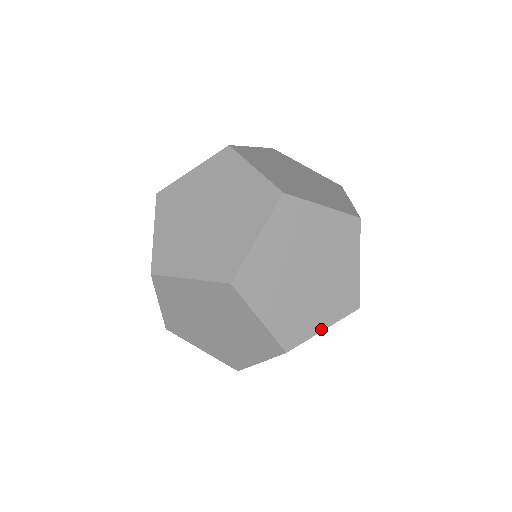
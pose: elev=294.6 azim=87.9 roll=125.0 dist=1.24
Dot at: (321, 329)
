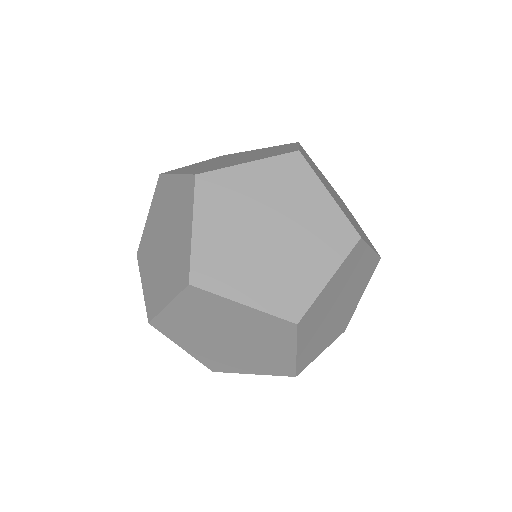
Dot at: (249, 373)
